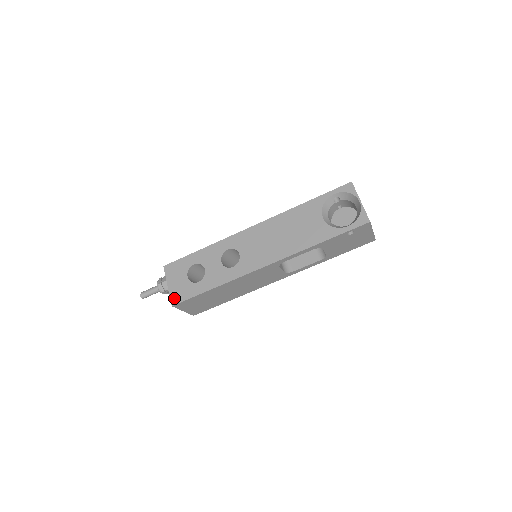
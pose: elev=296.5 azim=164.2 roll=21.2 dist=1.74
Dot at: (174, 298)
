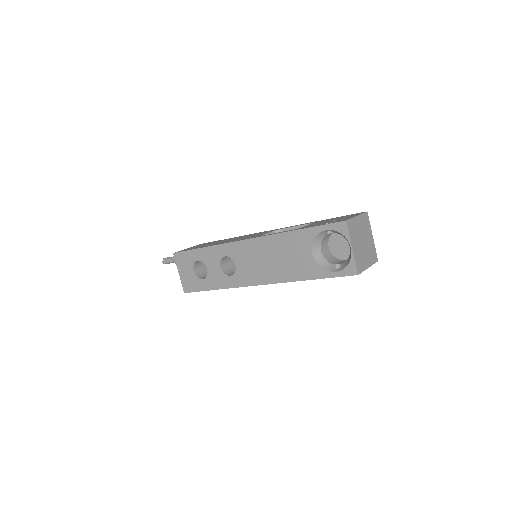
Dot at: (185, 287)
